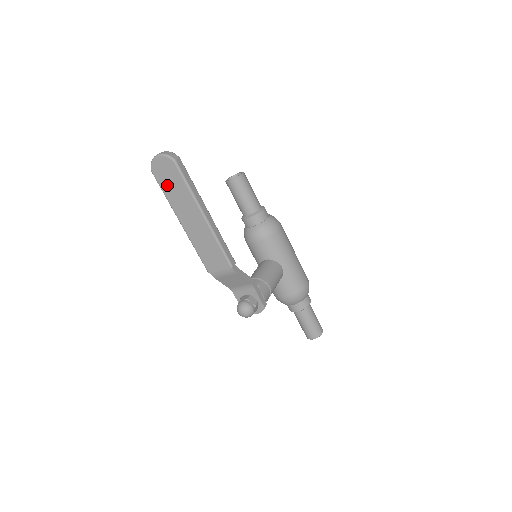
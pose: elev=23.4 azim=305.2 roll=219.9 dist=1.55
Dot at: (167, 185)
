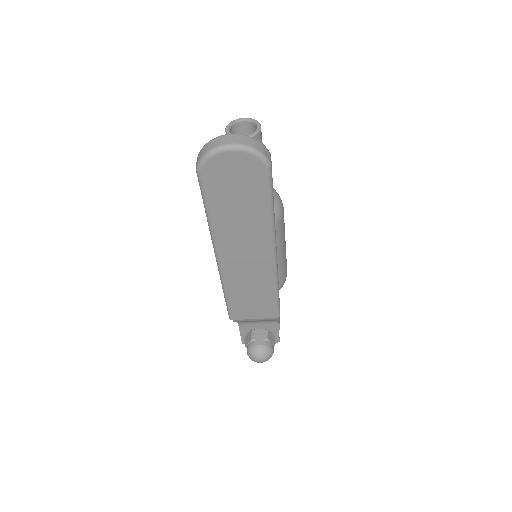
Dot at: (224, 201)
